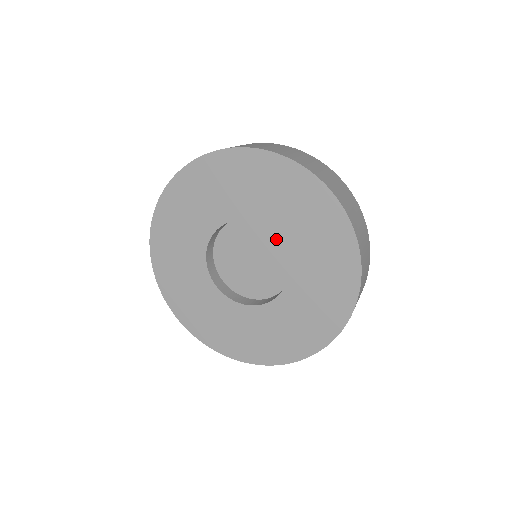
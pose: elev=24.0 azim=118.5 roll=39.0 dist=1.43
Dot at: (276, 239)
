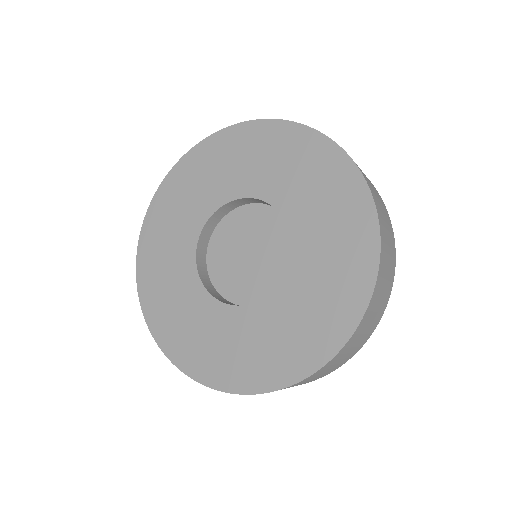
Dot at: (276, 221)
